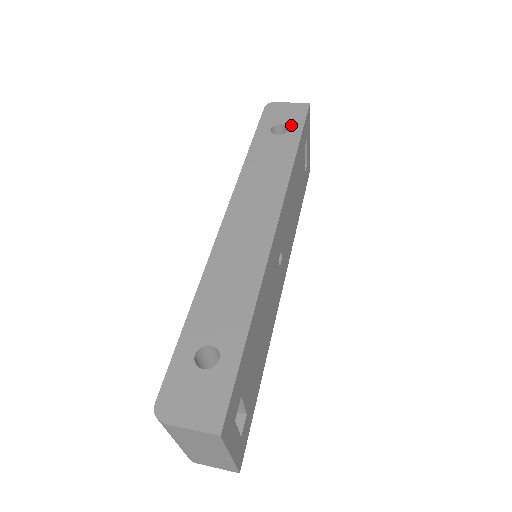
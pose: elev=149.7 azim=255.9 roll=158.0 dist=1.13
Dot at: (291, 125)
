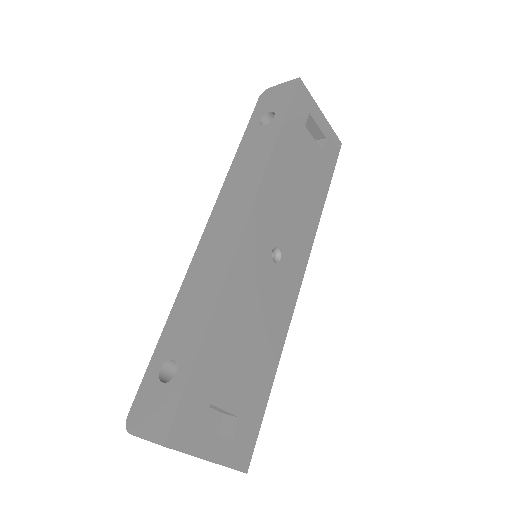
Dot at: (278, 109)
